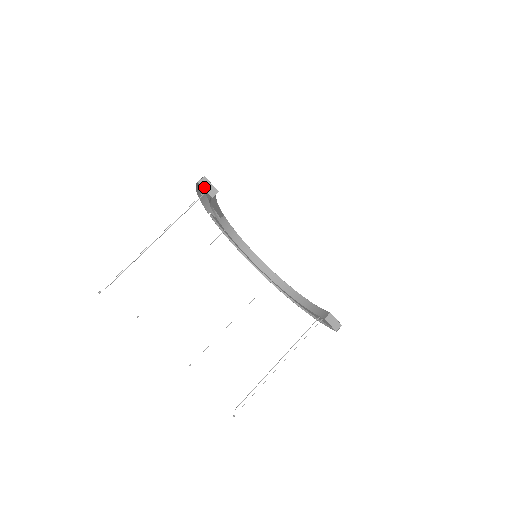
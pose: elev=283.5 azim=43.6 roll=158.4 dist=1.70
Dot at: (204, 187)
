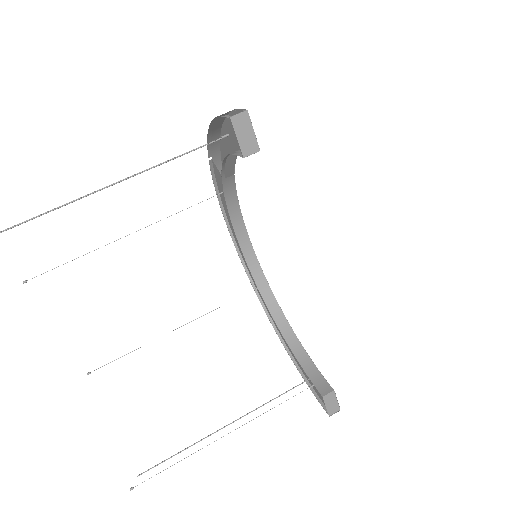
Dot at: (238, 131)
